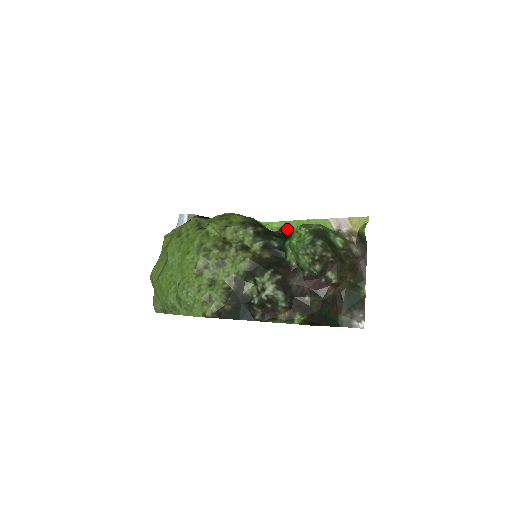
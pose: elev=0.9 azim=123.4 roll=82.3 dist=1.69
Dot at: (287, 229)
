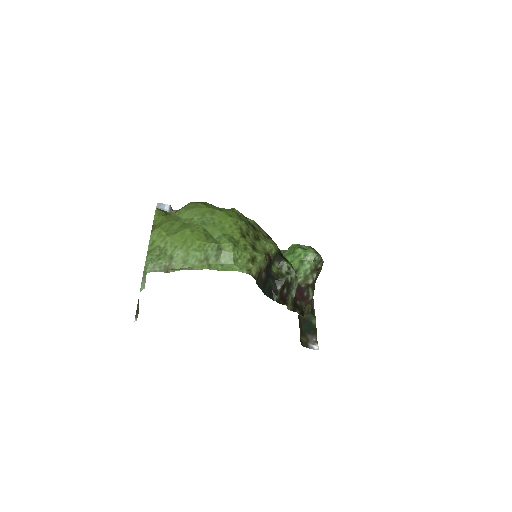
Dot at: occluded
